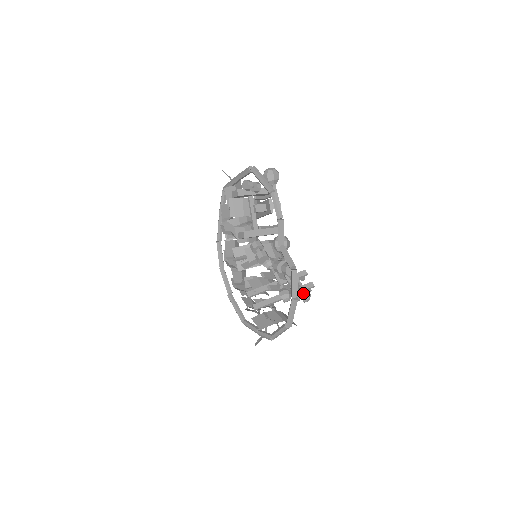
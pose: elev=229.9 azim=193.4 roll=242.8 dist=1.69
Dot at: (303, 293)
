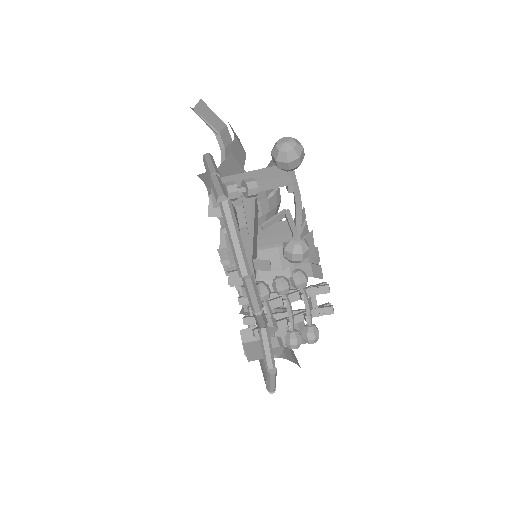
Dot at: (307, 337)
